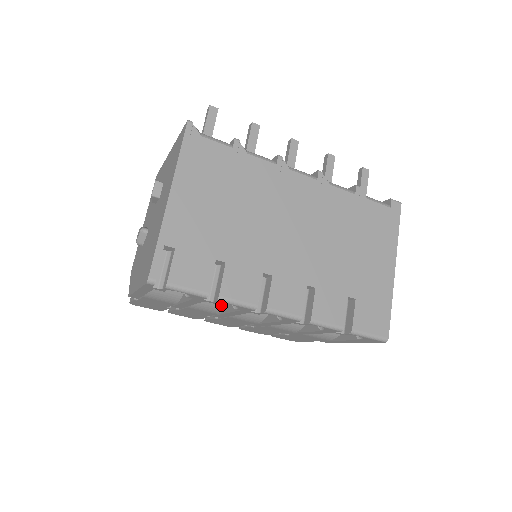
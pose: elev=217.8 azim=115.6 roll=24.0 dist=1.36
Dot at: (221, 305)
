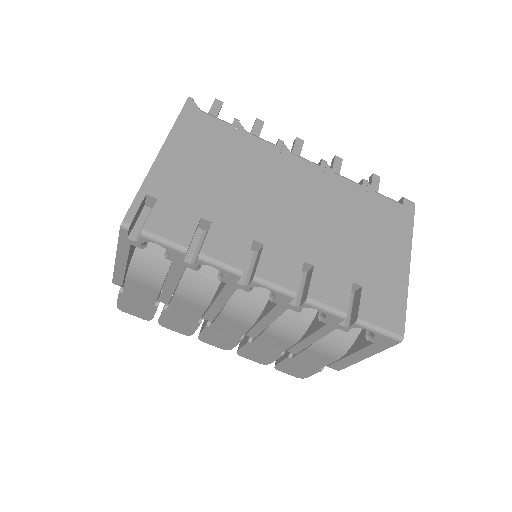
Dot at: (209, 291)
